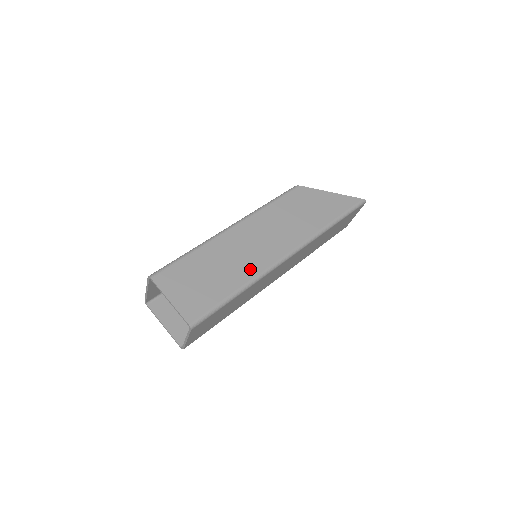
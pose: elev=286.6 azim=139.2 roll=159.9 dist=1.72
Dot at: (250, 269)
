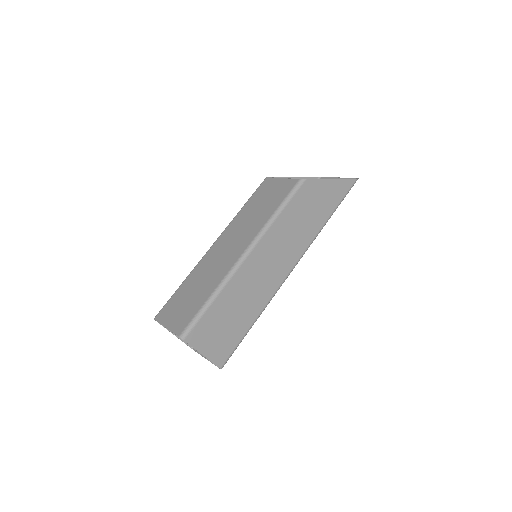
Dot at: (264, 297)
